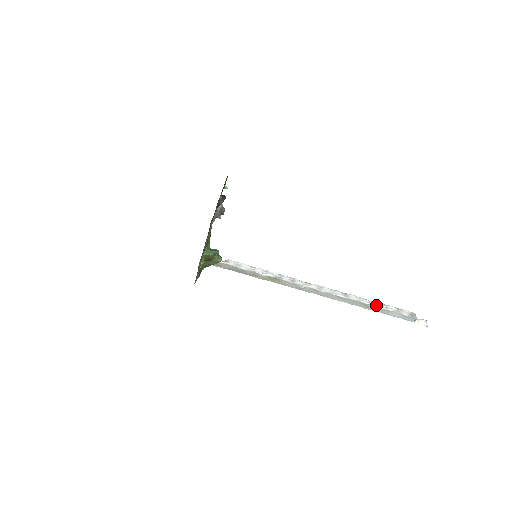
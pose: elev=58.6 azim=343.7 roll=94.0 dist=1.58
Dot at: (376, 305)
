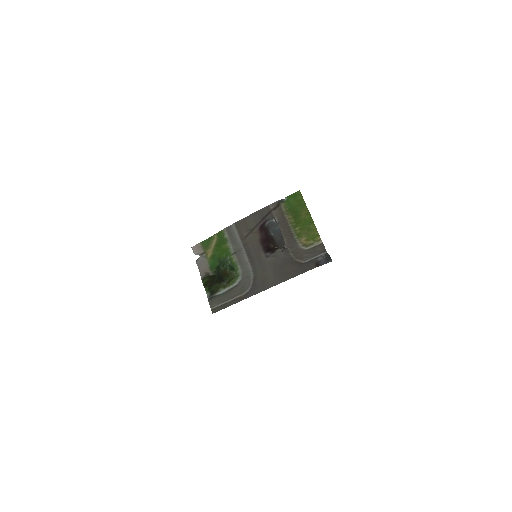
Dot at: occluded
